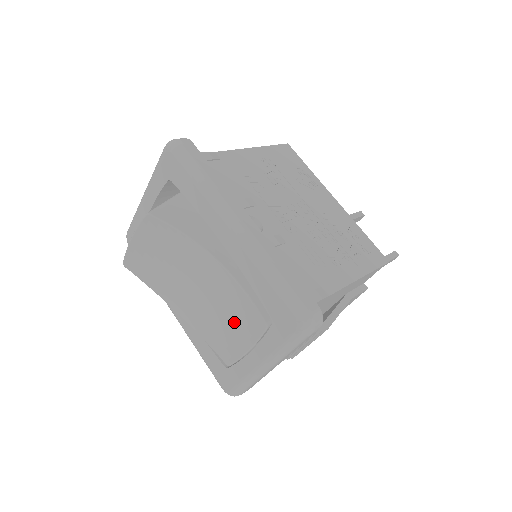
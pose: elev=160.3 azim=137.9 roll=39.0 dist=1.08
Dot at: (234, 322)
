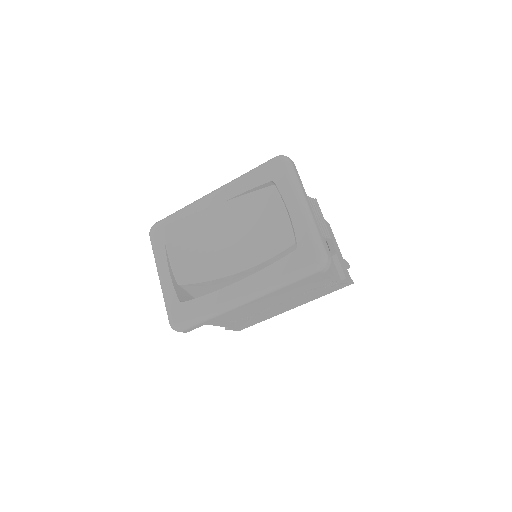
Dot at: (263, 215)
